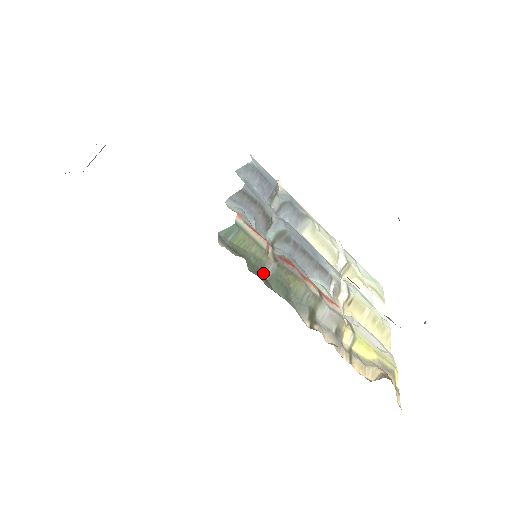
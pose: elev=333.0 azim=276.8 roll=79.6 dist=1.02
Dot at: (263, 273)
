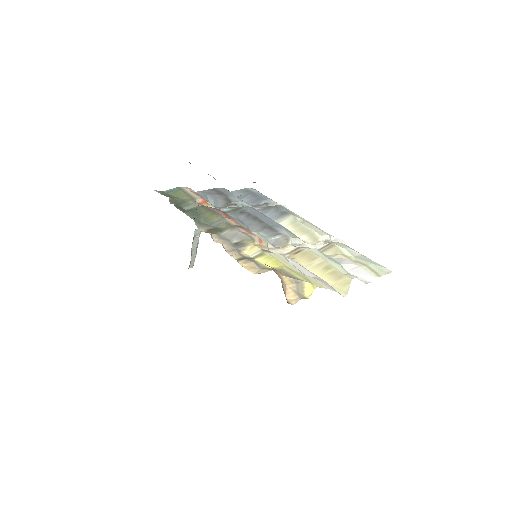
Dot at: (185, 208)
